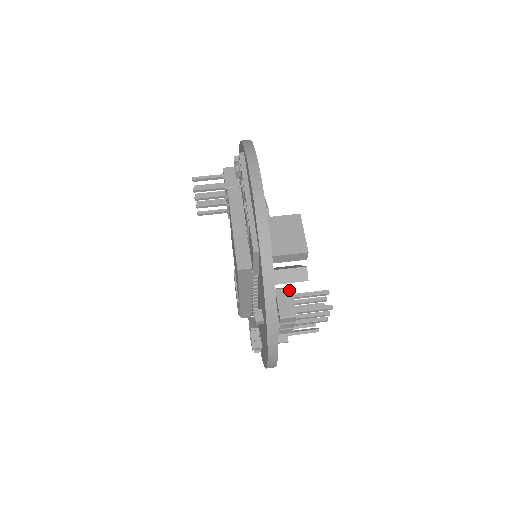
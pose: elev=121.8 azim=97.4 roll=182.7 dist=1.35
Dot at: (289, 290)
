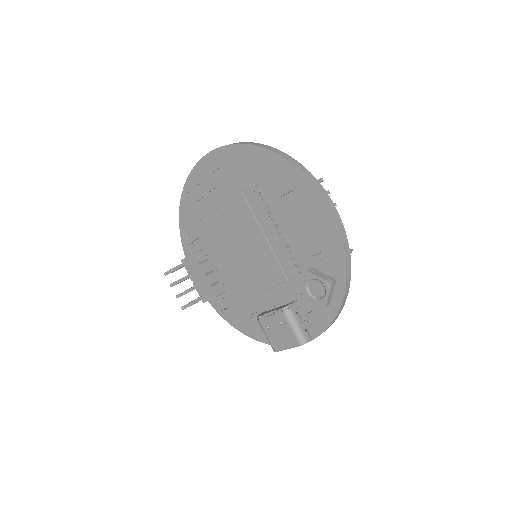
Dot at: occluded
